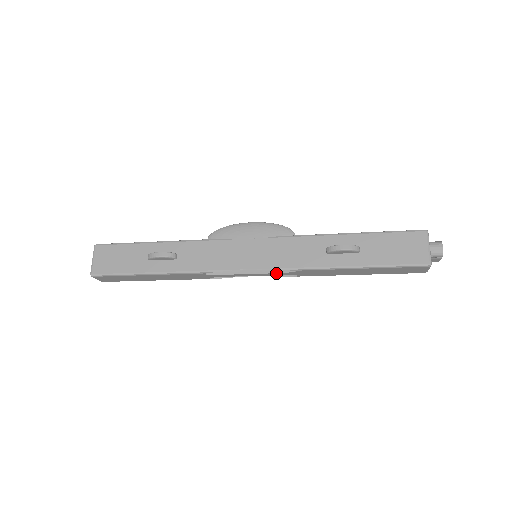
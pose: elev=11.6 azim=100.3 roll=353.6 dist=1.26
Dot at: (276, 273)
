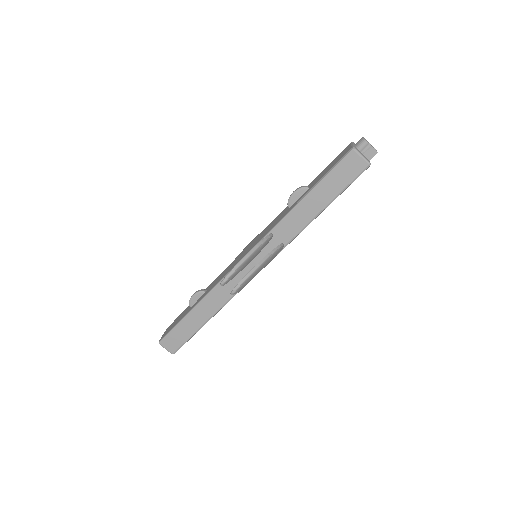
Dot at: (264, 249)
